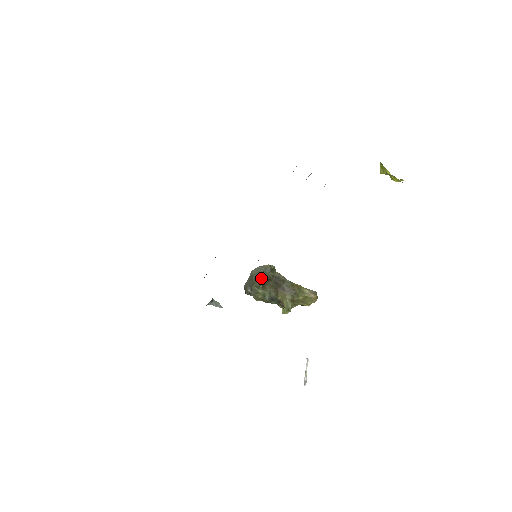
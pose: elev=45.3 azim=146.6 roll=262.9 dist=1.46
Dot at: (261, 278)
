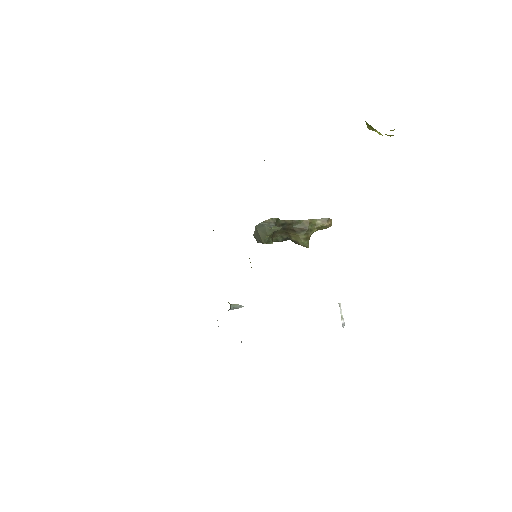
Dot at: (268, 235)
